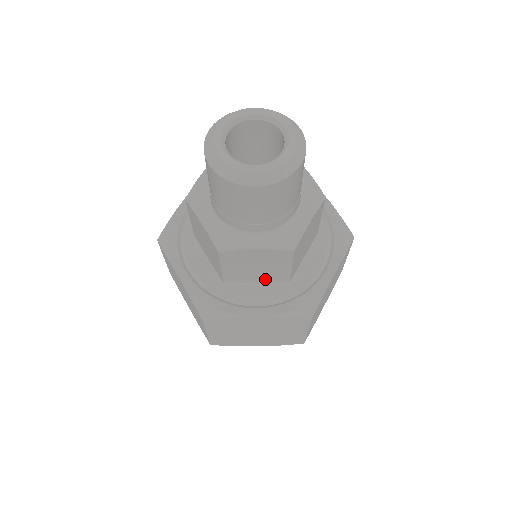
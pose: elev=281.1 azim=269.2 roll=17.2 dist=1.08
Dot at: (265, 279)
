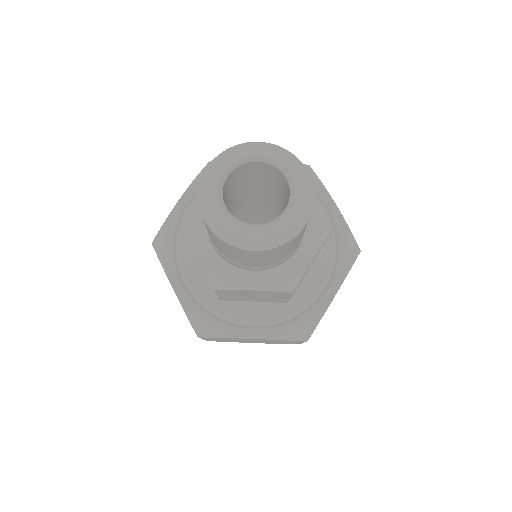
Dot at: (263, 300)
